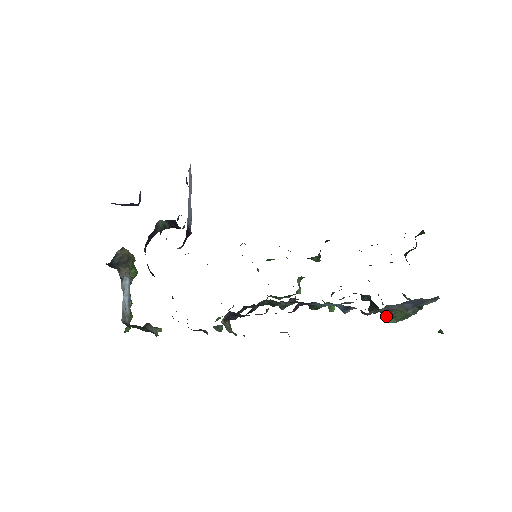
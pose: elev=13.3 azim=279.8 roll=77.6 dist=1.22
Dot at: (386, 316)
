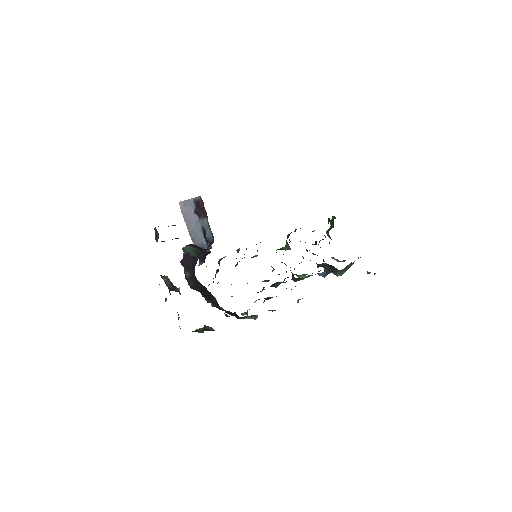
Dot at: (339, 272)
